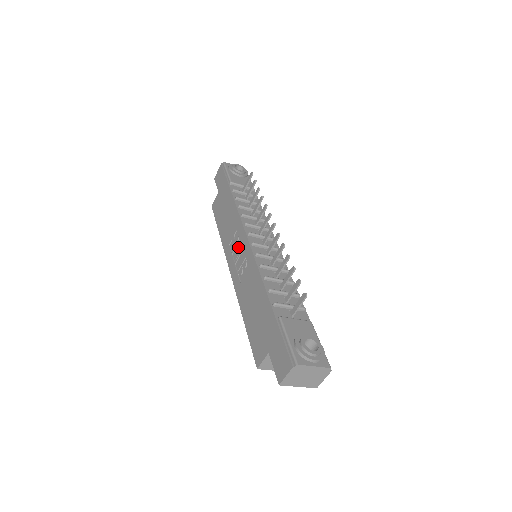
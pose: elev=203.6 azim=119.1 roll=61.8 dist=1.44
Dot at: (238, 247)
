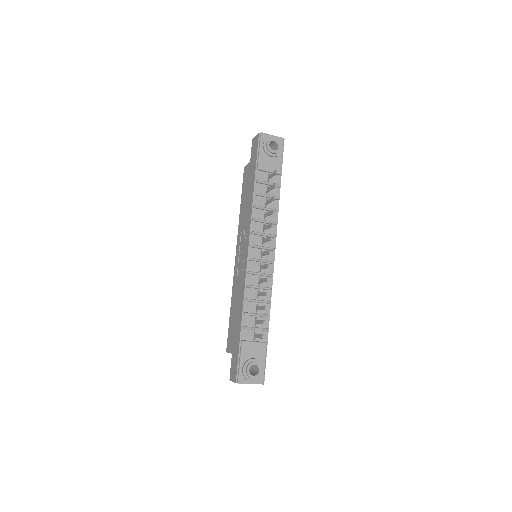
Dot at: (243, 245)
